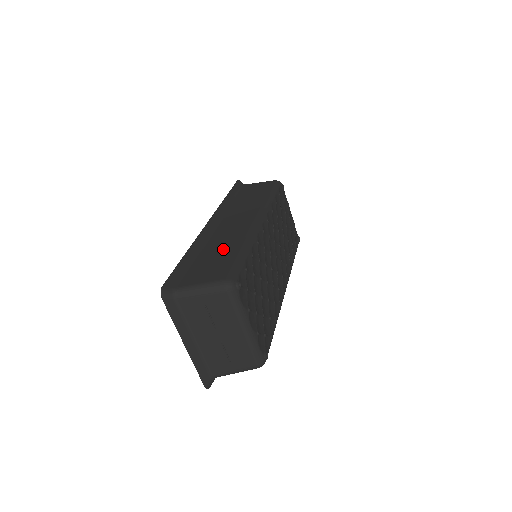
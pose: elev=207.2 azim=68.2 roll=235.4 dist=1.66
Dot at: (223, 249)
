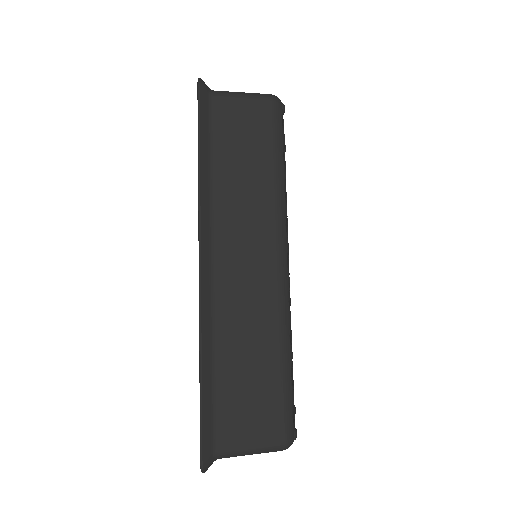
Dot at: (252, 354)
